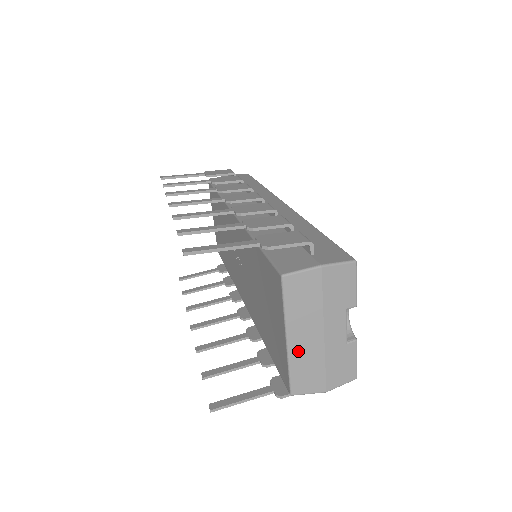
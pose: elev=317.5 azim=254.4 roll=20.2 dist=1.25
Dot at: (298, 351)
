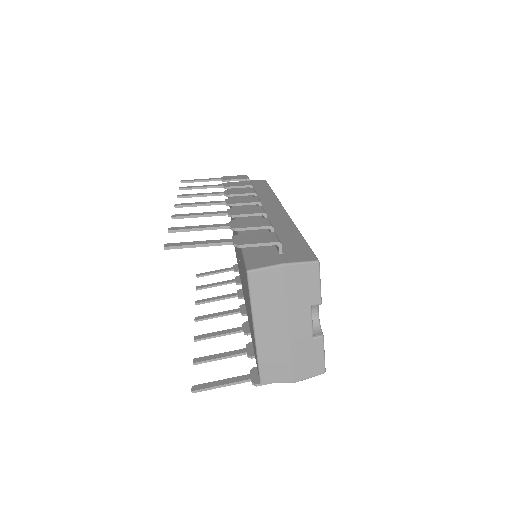
Dot at: (265, 342)
